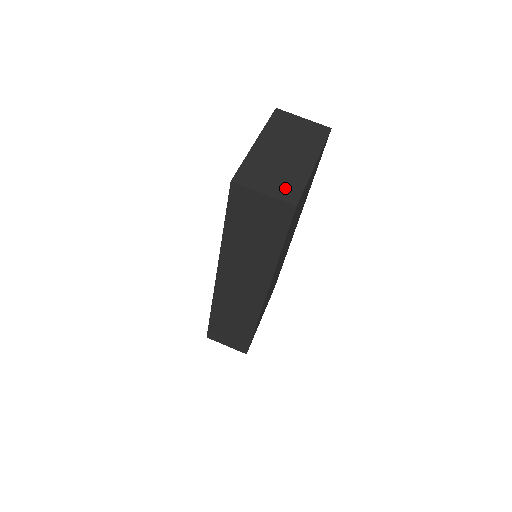
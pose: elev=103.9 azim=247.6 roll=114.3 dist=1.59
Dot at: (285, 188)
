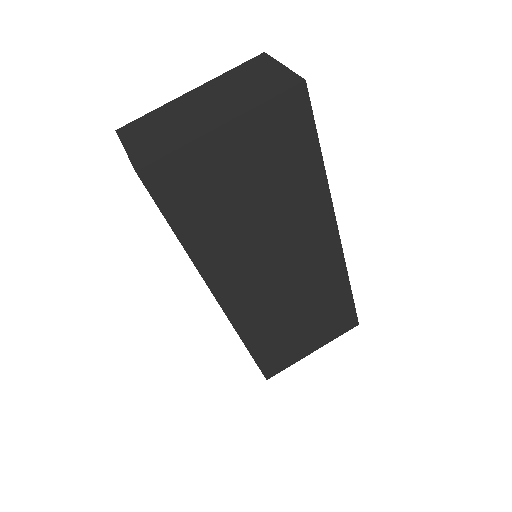
Dot at: (151, 148)
